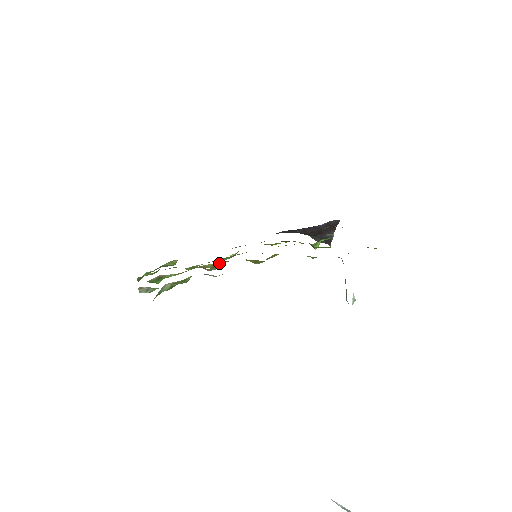
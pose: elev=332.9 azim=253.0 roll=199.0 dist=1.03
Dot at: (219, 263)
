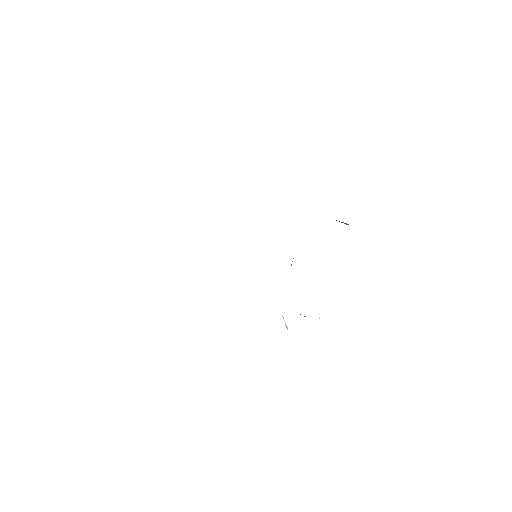
Dot at: occluded
